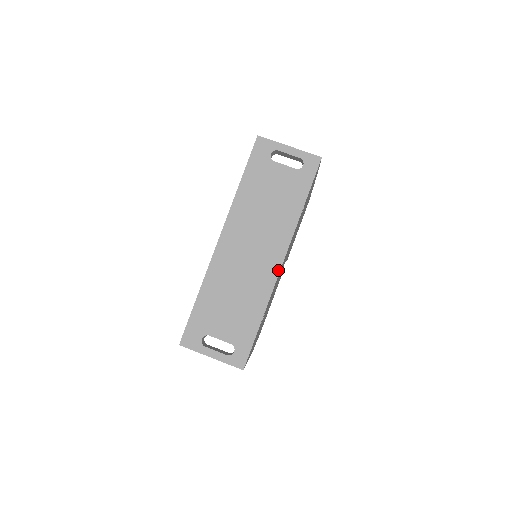
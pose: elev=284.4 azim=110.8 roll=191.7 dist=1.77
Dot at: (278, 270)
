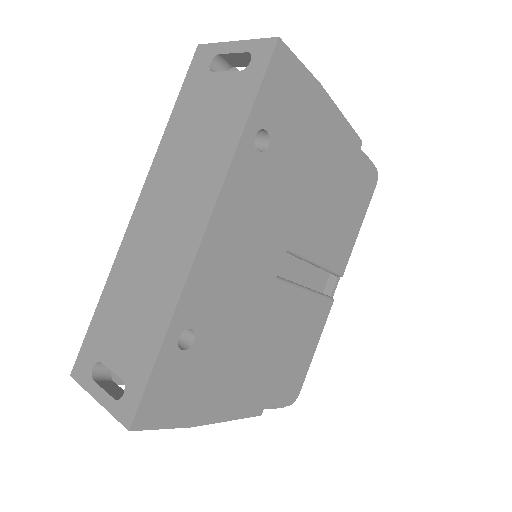
Dot at: (197, 244)
